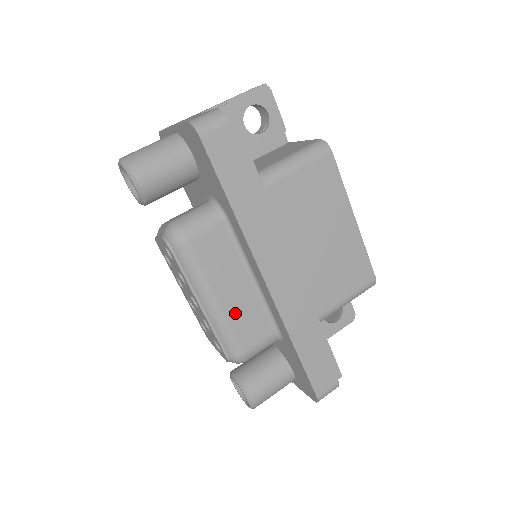
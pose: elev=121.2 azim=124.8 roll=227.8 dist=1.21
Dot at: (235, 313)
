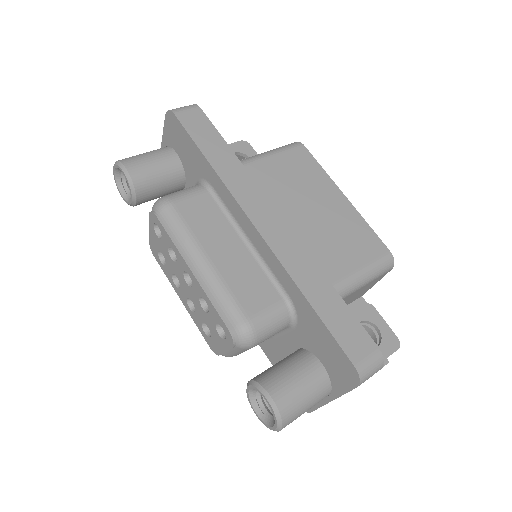
Dot at: (231, 274)
